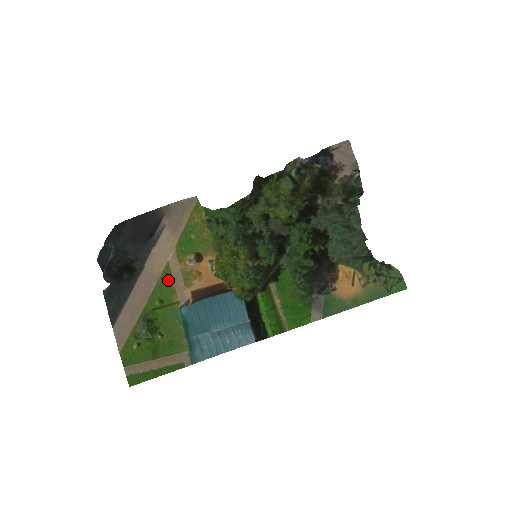
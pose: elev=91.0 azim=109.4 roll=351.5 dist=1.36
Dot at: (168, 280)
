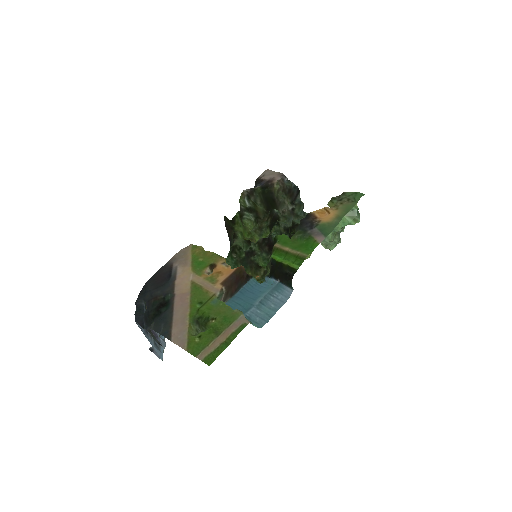
Dot at: (198, 289)
